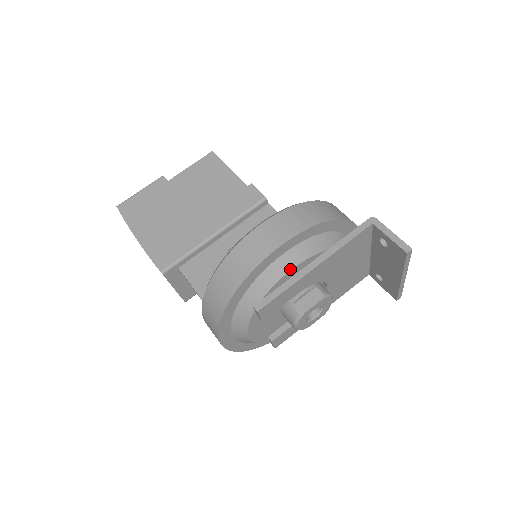
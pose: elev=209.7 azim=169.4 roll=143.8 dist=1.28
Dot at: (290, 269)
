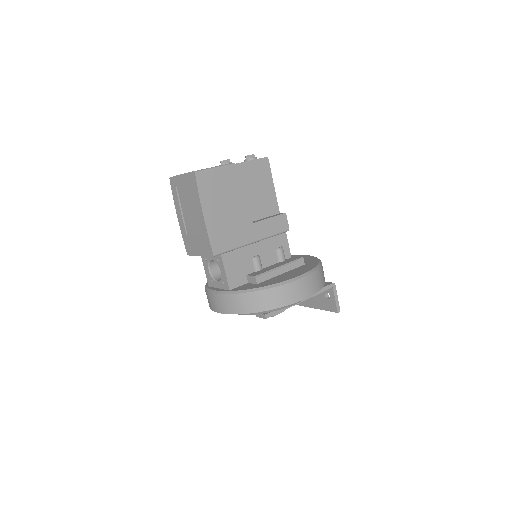
Dot at: occluded
